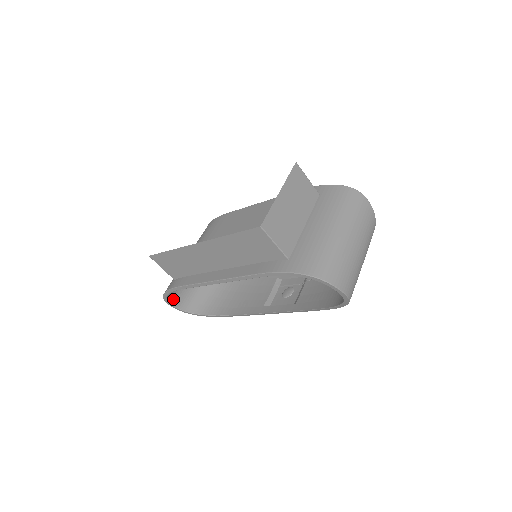
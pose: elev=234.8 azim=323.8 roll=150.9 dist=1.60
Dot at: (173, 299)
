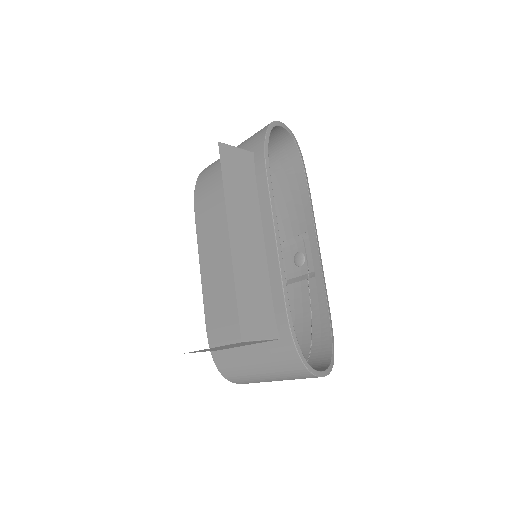
Dot at: occluded
